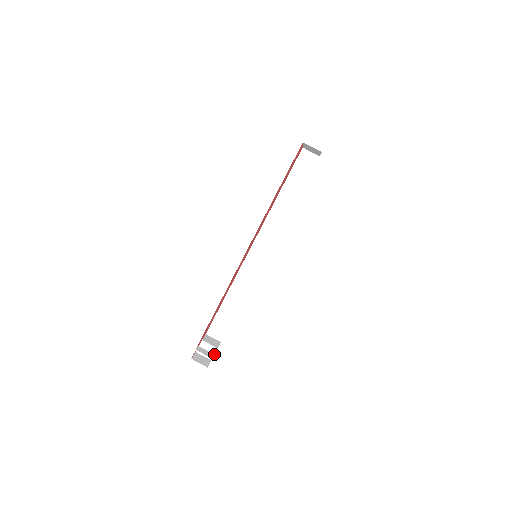
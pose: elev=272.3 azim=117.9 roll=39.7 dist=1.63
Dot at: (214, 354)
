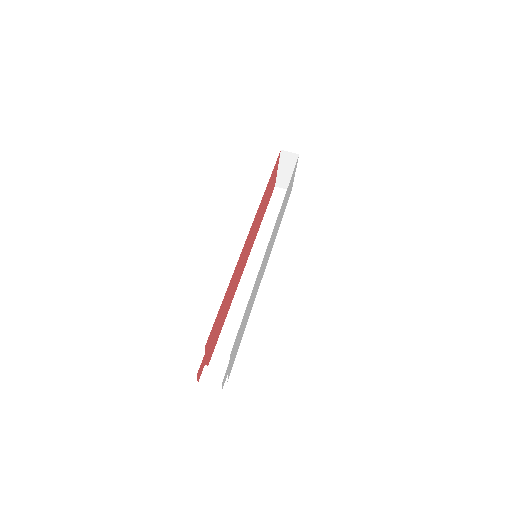
Dot at: (224, 381)
